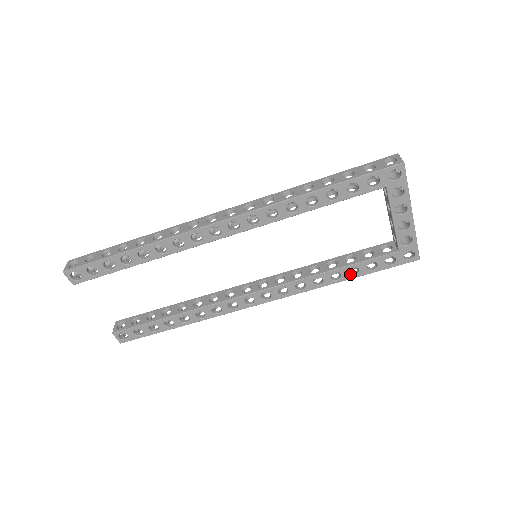
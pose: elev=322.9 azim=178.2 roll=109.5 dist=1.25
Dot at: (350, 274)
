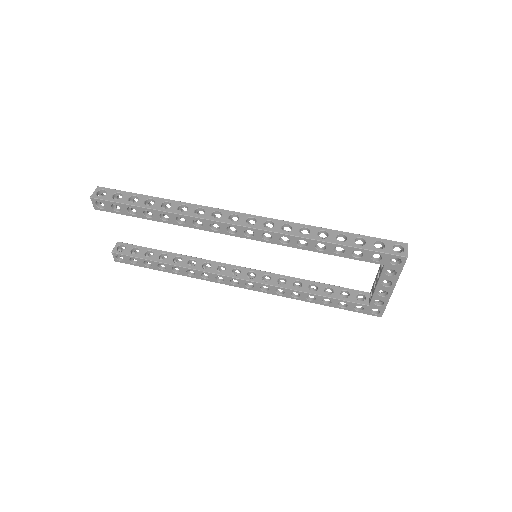
Dot at: (323, 302)
